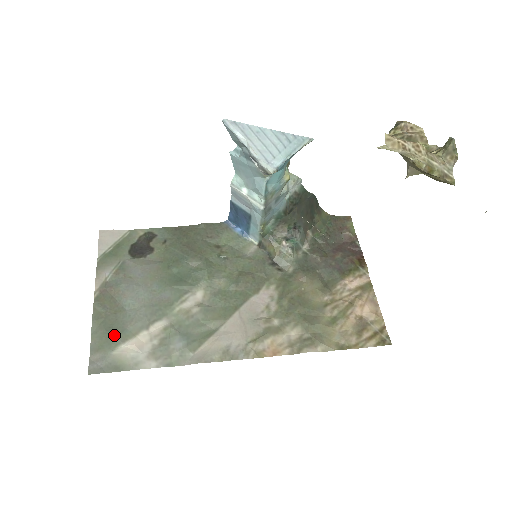
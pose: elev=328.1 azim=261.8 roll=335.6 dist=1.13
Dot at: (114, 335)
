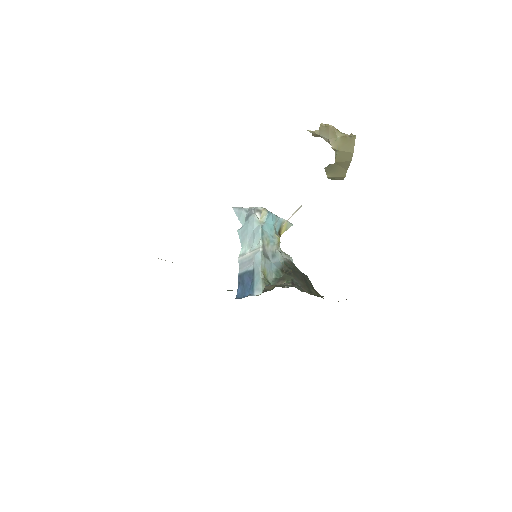
Dot at: occluded
